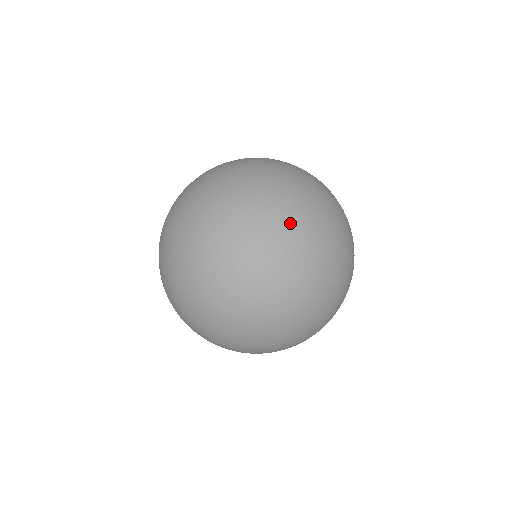
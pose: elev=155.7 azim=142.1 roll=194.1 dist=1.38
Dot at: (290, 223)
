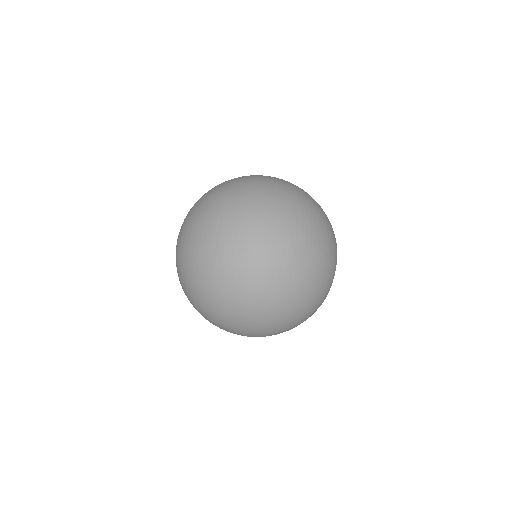
Dot at: occluded
